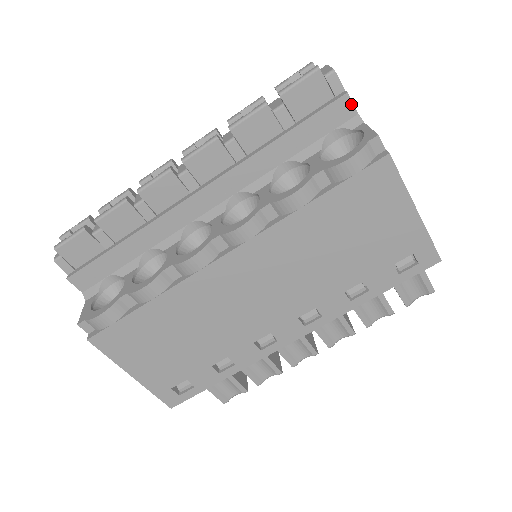
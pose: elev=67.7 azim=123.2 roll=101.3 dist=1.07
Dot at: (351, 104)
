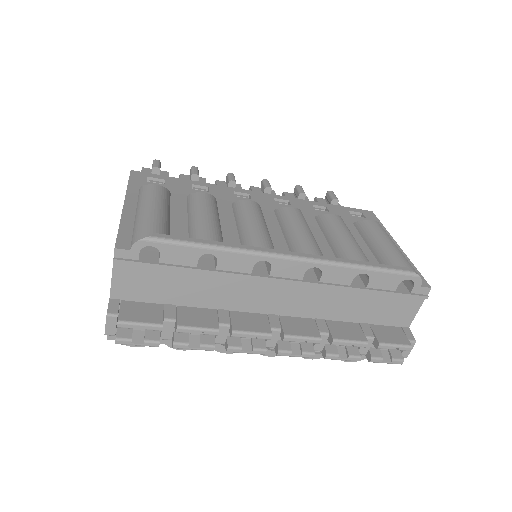
Dot at: occluded
